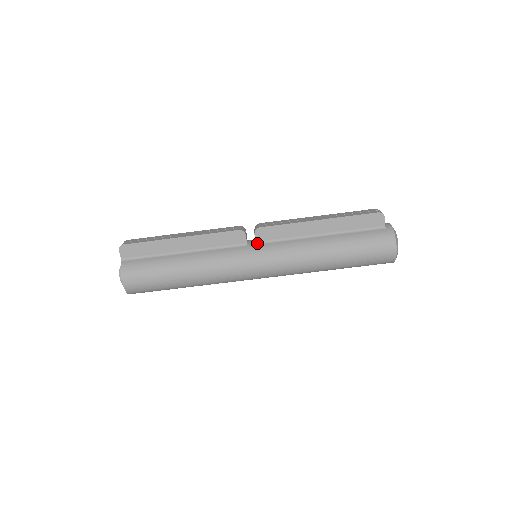
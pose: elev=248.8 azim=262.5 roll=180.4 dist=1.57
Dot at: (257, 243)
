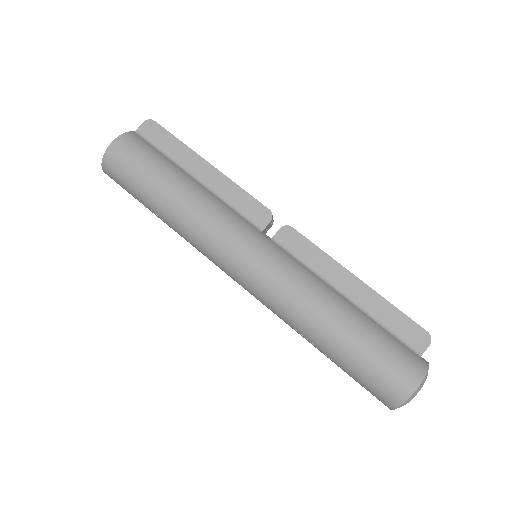
Dot at: (273, 239)
